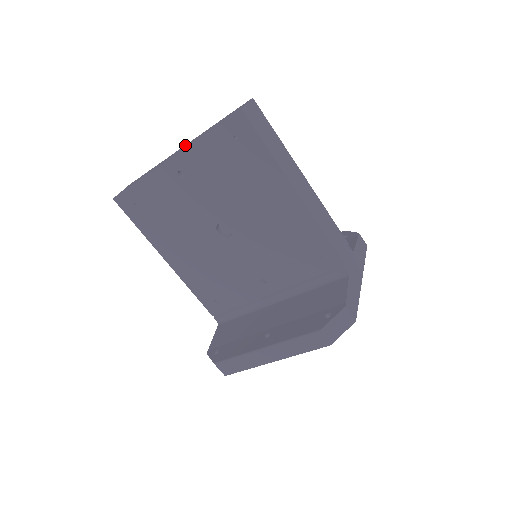
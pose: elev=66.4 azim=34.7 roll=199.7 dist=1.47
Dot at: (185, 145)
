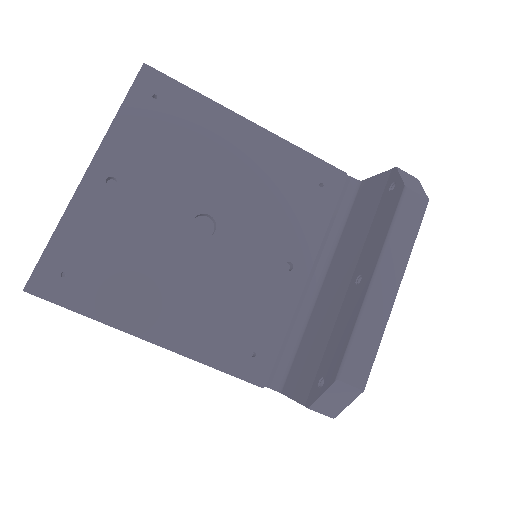
Dot at: occluded
